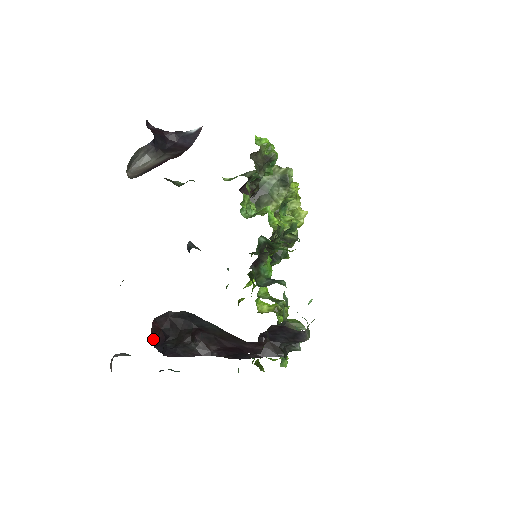
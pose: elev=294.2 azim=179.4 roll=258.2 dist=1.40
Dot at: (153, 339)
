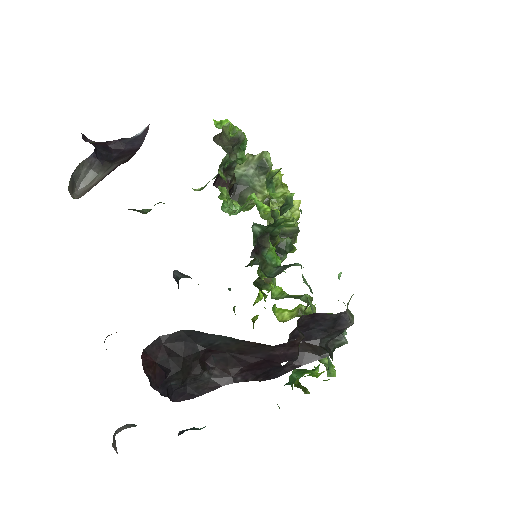
Dot at: (148, 377)
